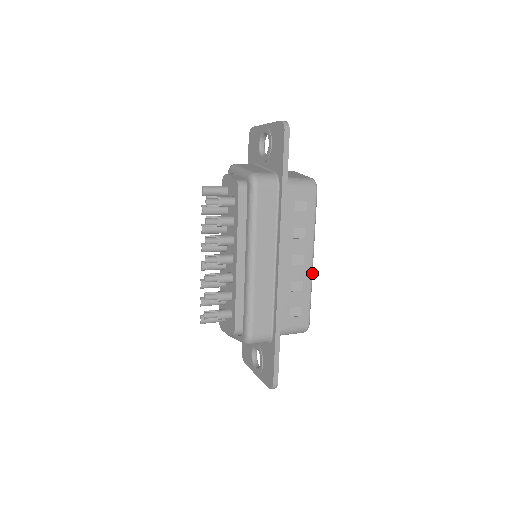
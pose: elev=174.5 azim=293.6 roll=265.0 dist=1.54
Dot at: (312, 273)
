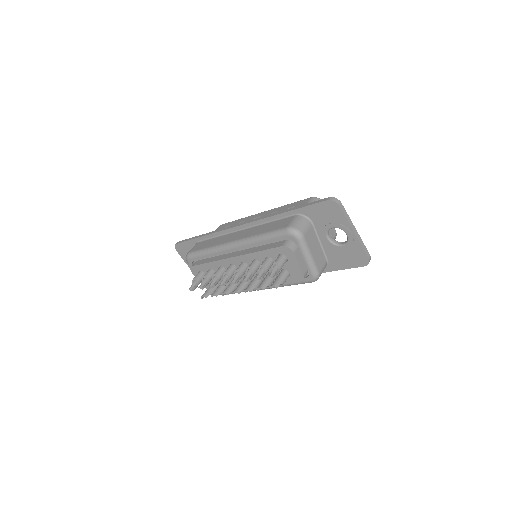
Dot at: occluded
